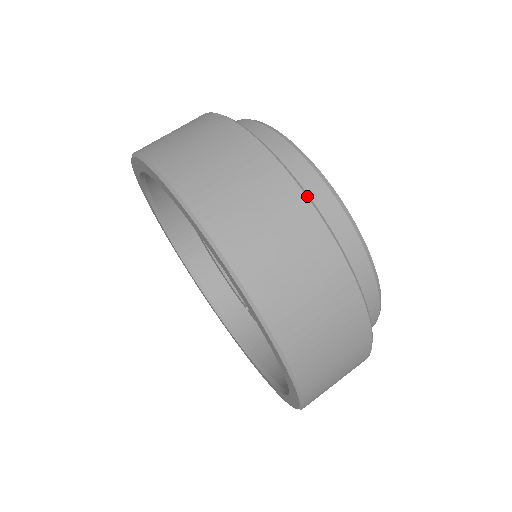
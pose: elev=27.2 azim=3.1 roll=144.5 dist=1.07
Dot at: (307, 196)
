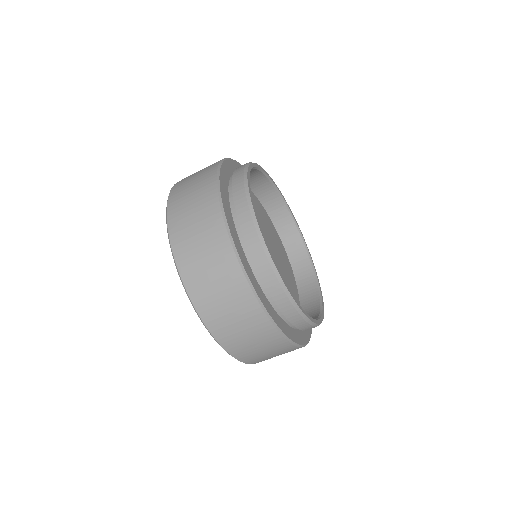
Dot at: (227, 229)
